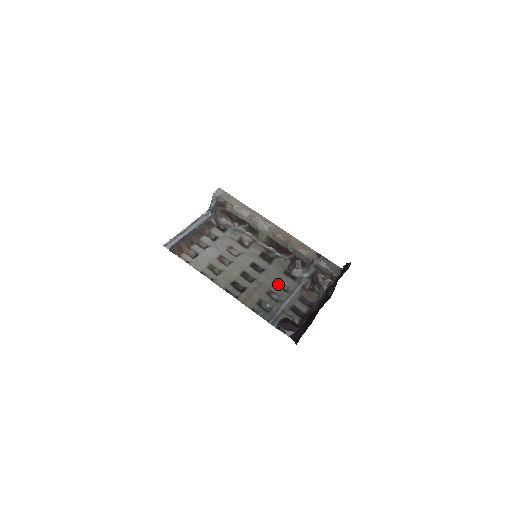
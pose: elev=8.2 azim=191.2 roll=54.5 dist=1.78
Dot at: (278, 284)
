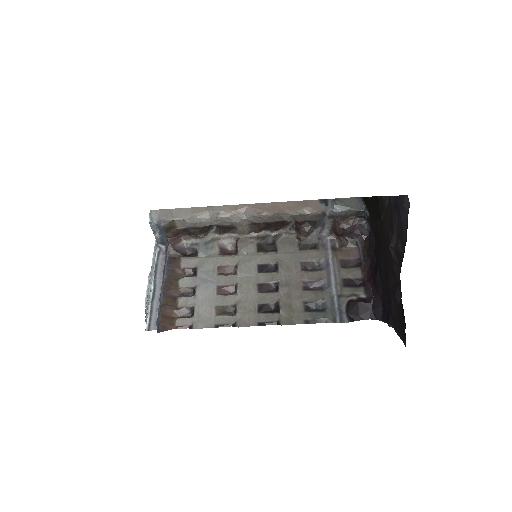
Dot at: (305, 268)
